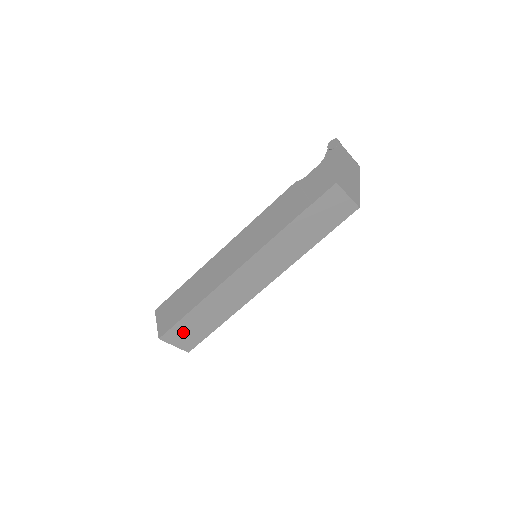
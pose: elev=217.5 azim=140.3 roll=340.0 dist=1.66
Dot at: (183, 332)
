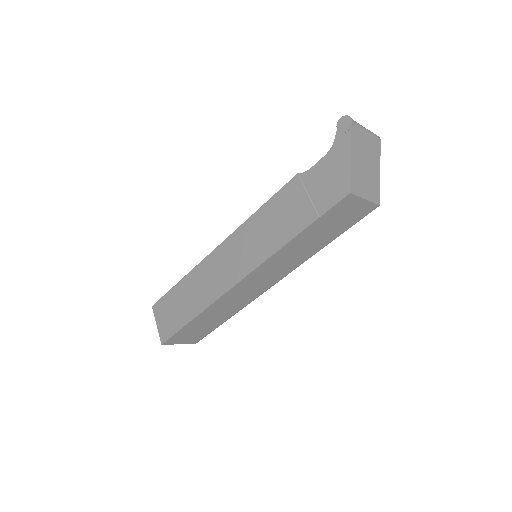
Dot at: (186, 335)
